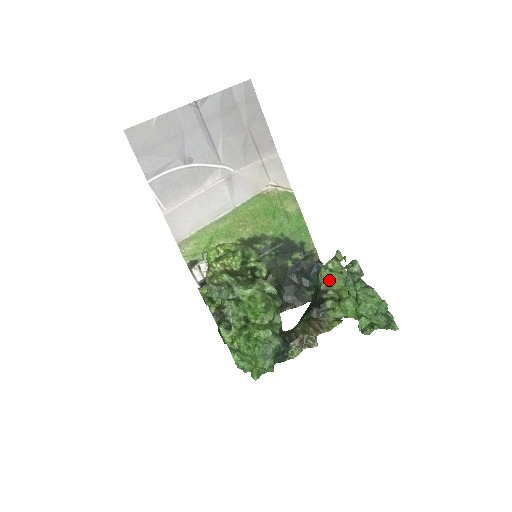
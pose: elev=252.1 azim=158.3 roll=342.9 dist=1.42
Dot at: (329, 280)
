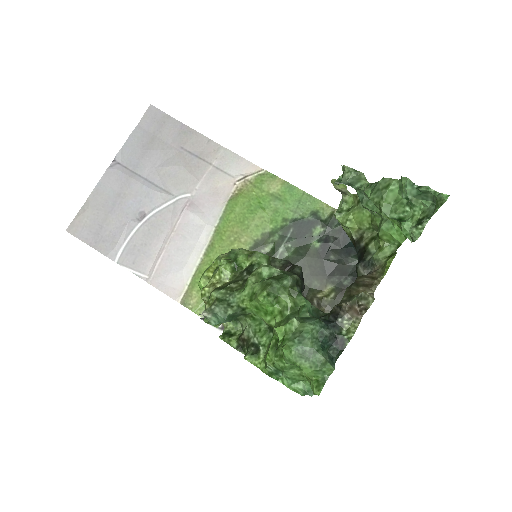
Dot at: (353, 222)
